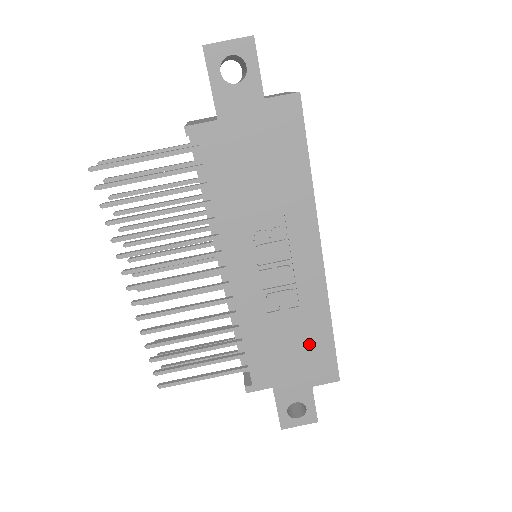
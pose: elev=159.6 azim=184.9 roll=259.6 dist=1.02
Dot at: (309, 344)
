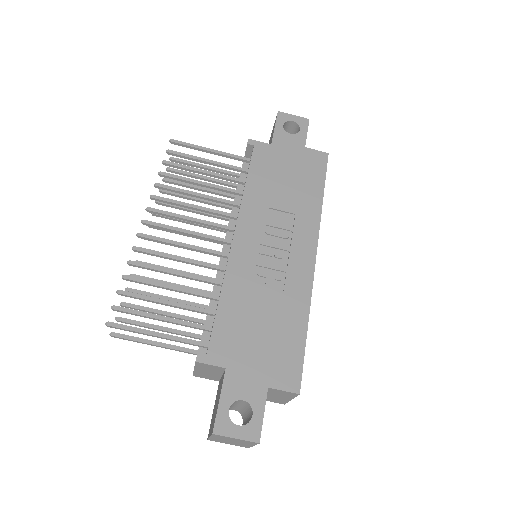
Dot at: (280, 334)
